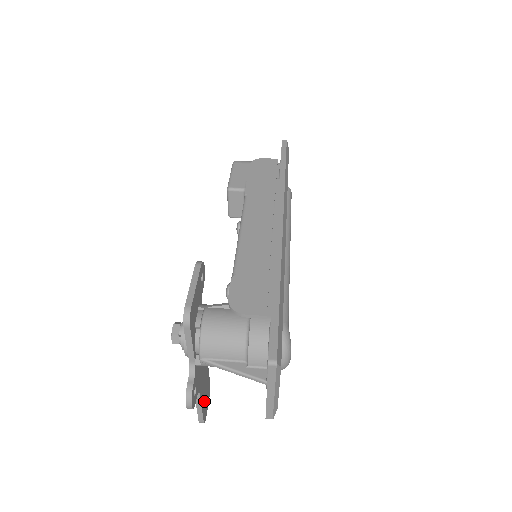
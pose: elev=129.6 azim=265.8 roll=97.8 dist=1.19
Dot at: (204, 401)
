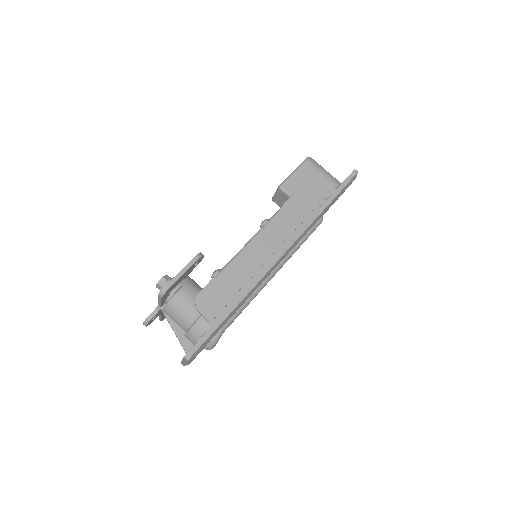
Dot at: occluded
